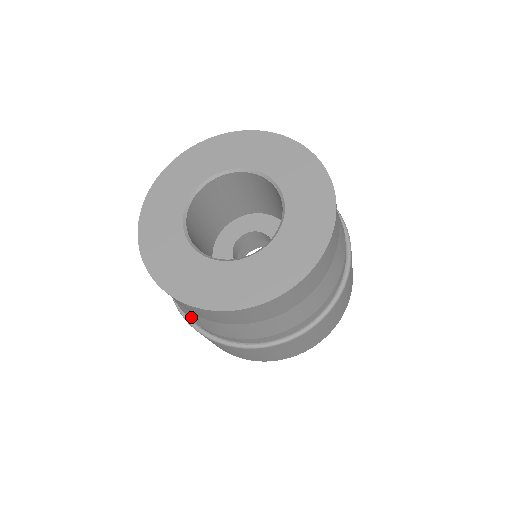
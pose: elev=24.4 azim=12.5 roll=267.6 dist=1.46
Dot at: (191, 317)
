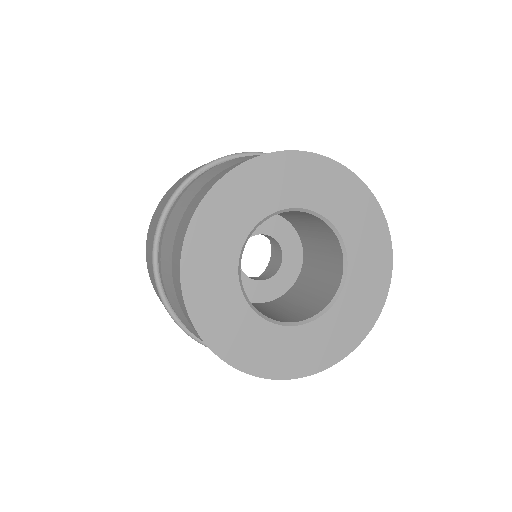
Dot at: occluded
